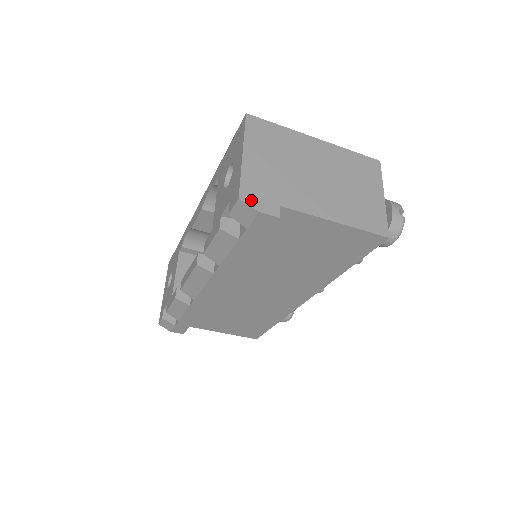
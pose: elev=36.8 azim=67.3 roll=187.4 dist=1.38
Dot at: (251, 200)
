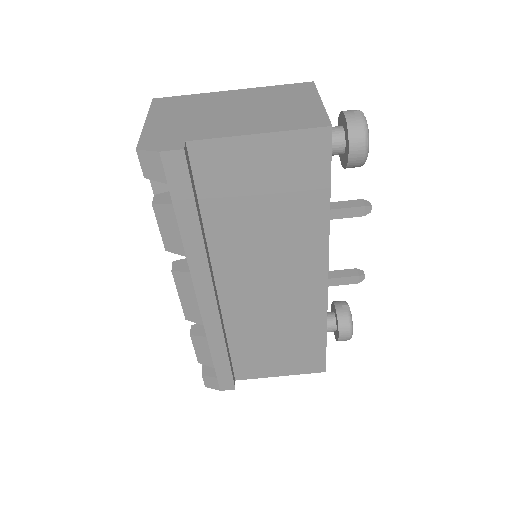
Dot at: (150, 147)
